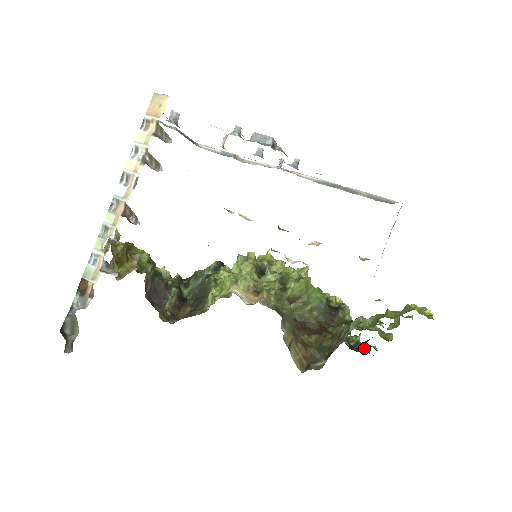
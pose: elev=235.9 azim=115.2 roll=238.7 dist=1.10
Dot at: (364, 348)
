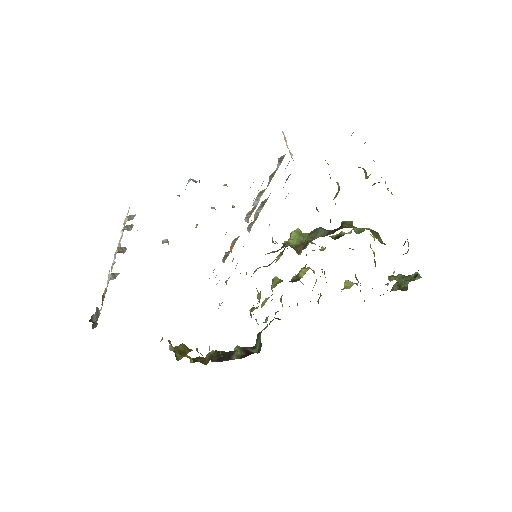
Dot at: occluded
